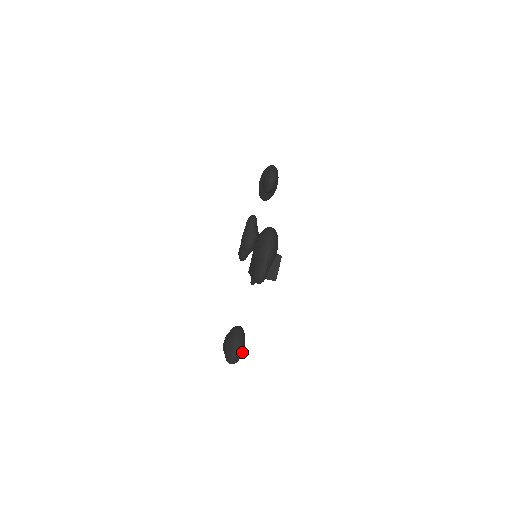
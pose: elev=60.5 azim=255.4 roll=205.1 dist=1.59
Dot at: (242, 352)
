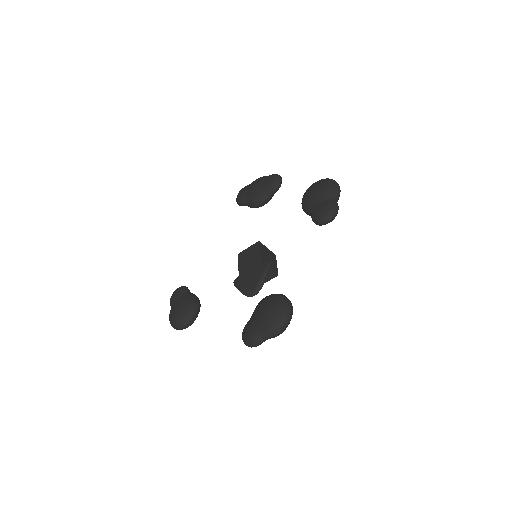
Dot at: occluded
